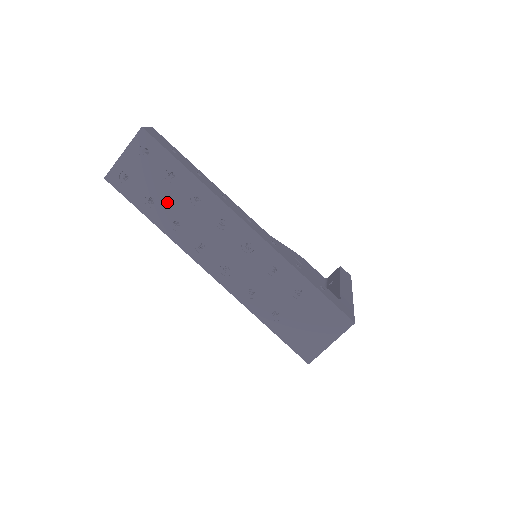
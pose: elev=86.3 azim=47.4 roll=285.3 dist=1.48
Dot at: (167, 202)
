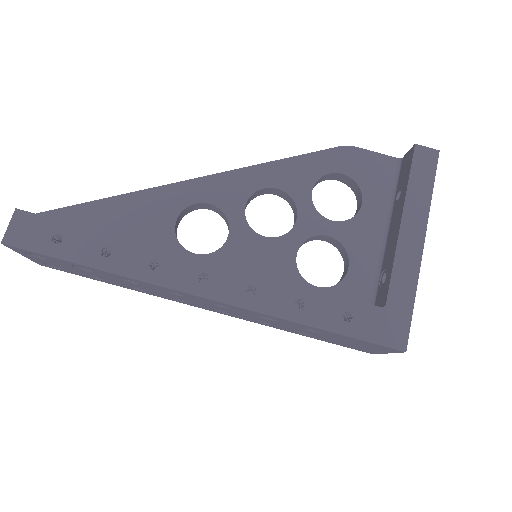
Dot at: (108, 279)
